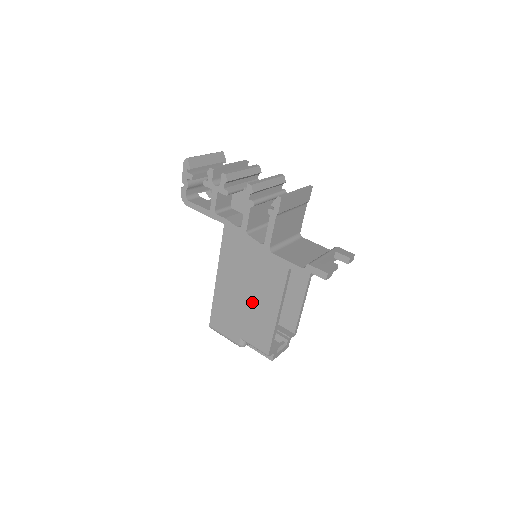
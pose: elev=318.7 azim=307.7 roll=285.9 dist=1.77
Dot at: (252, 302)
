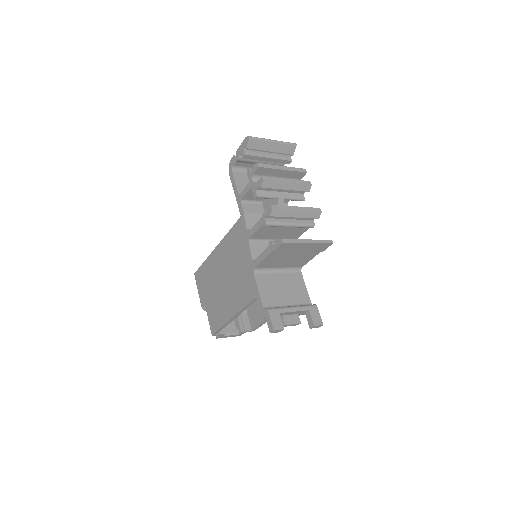
Dot at: (224, 290)
